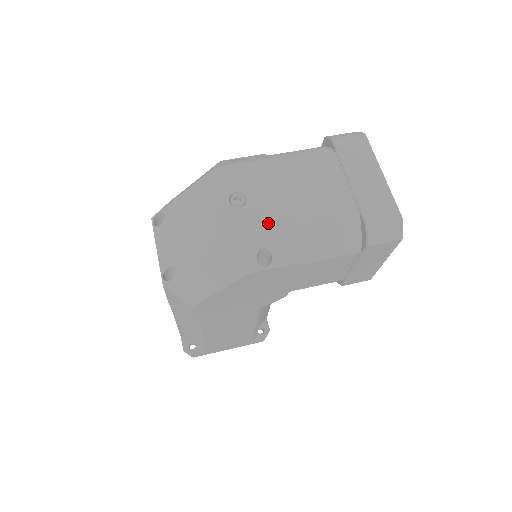
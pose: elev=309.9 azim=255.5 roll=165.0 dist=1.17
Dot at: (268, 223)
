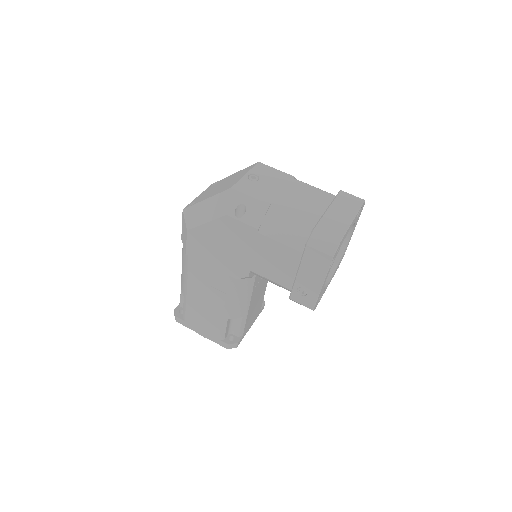
Dot at: (257, 194)
